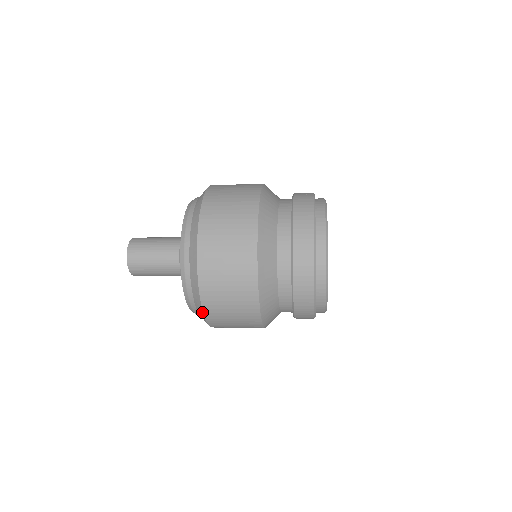
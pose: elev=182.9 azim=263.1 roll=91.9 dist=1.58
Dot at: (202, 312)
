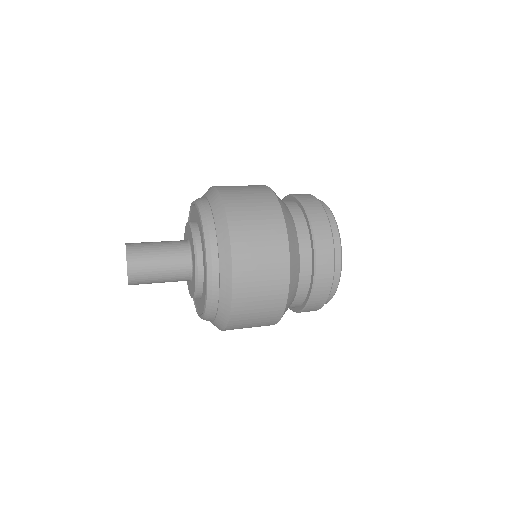
Dot at: (230, 279)
